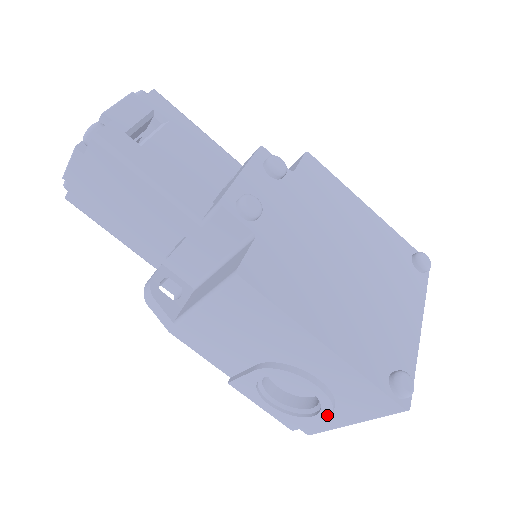
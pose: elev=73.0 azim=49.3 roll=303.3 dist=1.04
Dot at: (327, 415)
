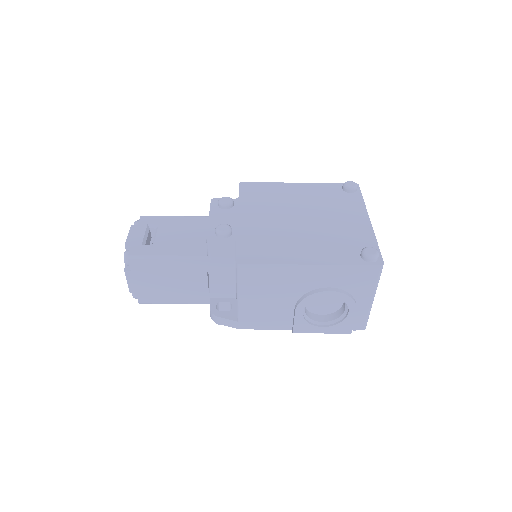
Dot at: (353, 305)
